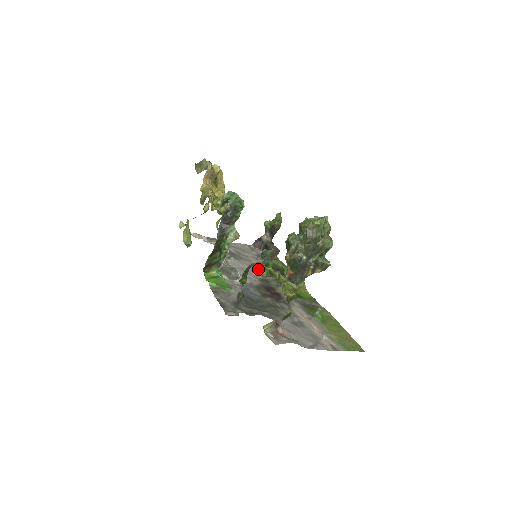
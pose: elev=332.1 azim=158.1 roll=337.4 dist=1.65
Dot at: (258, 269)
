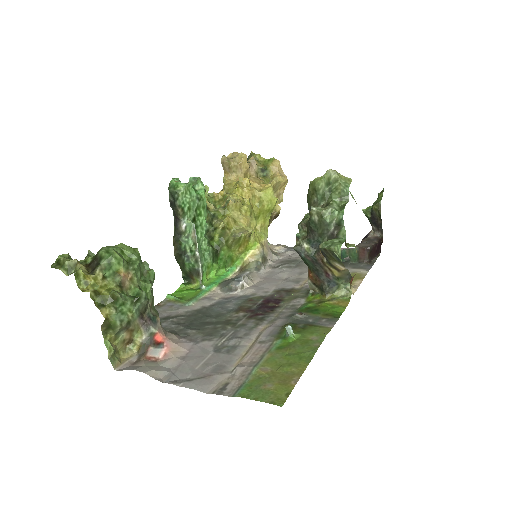
Dot at: occluded
